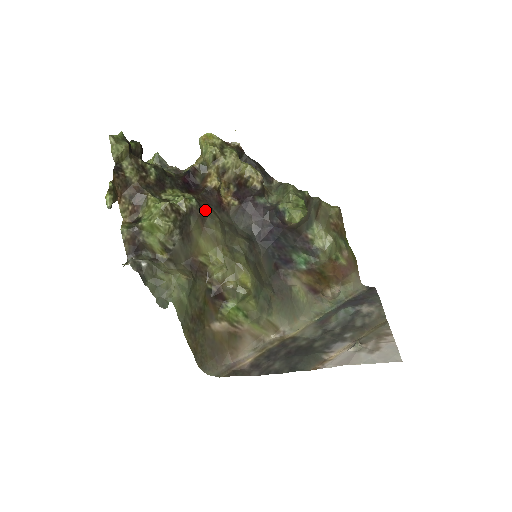
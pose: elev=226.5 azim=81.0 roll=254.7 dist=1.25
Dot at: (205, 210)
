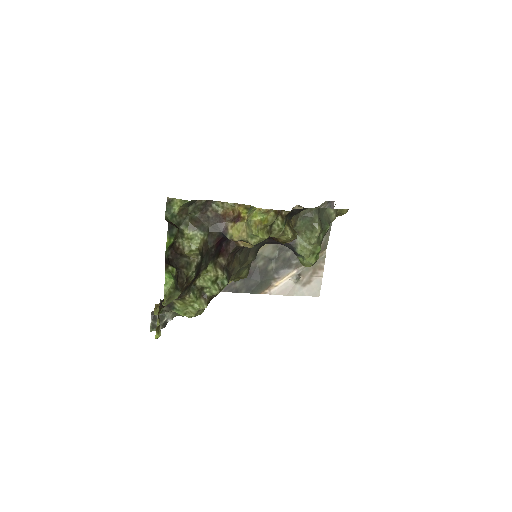
Dot at: (231, 271)
